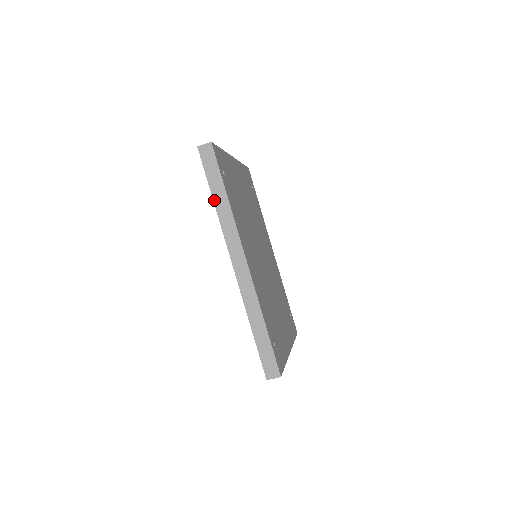
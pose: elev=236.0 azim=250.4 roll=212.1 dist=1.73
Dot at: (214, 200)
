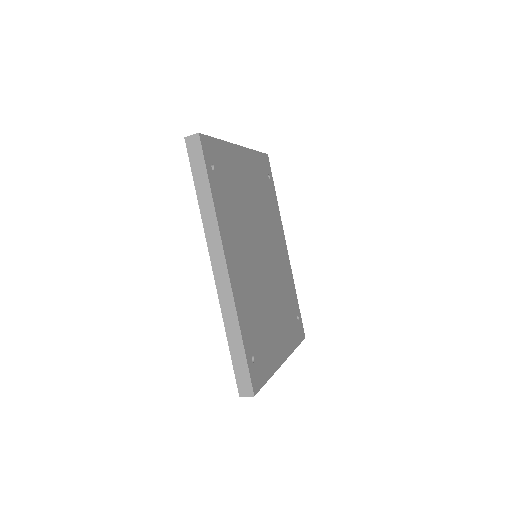
Dot at: (198, 198)
